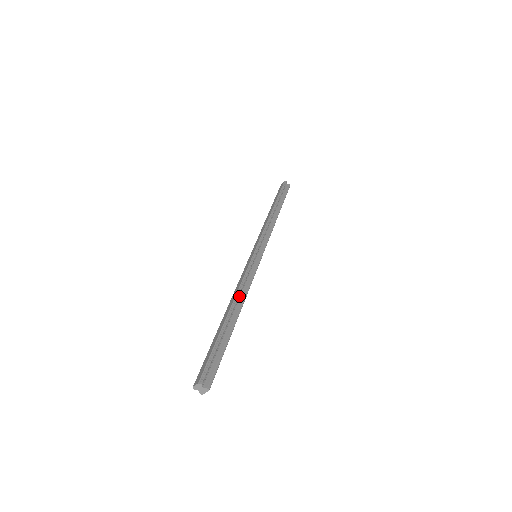
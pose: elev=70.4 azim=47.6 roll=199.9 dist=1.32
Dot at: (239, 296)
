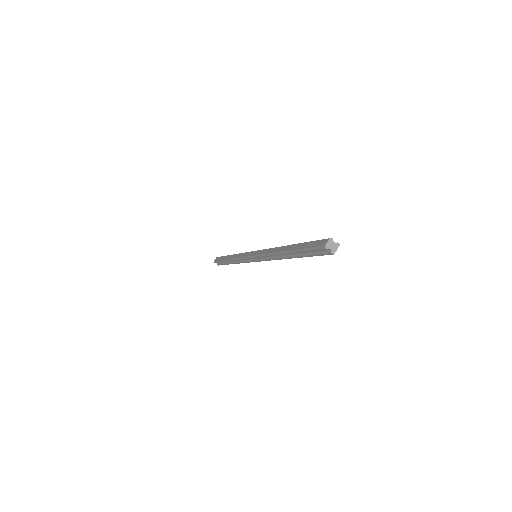
Dot at: occluded
